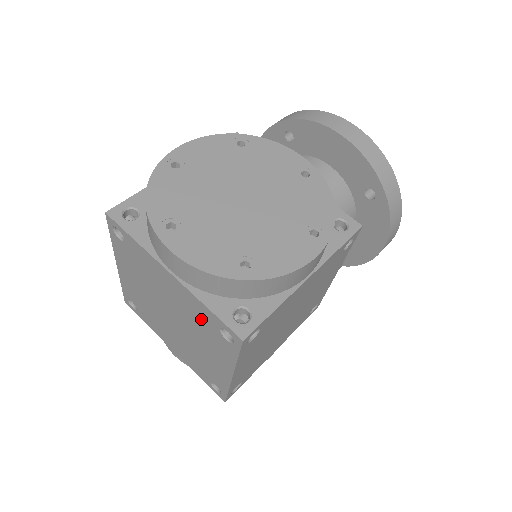
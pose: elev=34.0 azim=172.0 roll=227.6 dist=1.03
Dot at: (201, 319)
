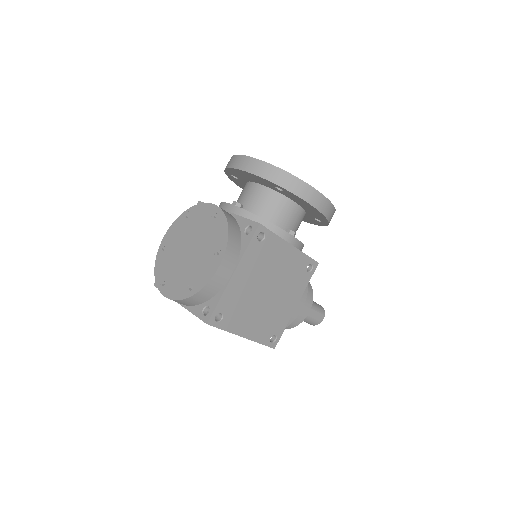
Dot at: occluded
